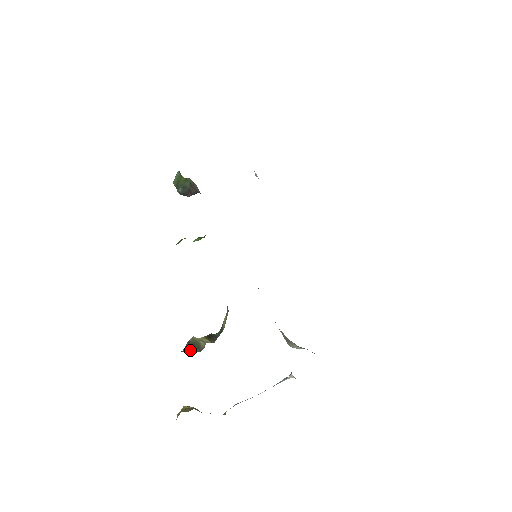
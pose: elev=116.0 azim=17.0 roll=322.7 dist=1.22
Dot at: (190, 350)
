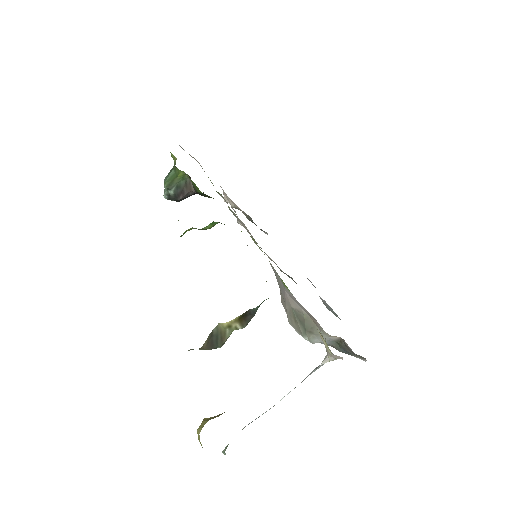
Dot at: (211, 345)
